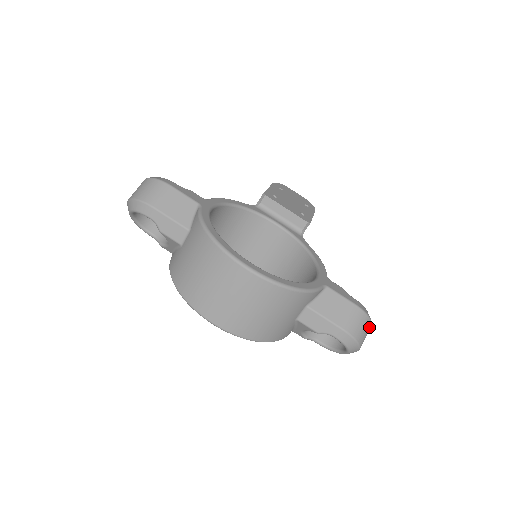
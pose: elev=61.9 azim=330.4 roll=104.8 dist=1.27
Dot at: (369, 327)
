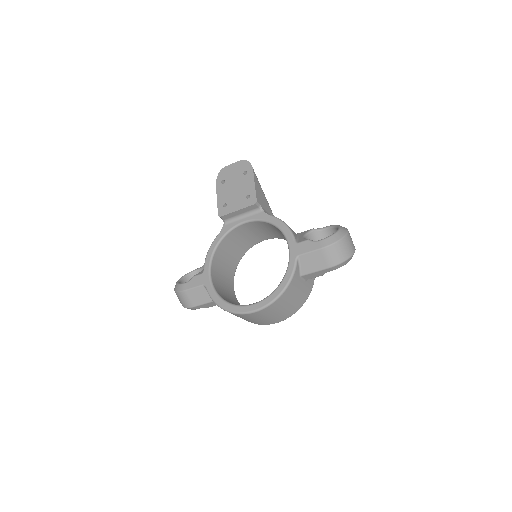
Dot at: (344, 242)
